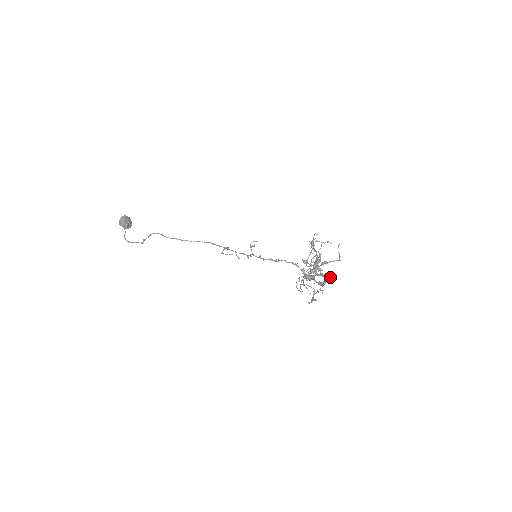
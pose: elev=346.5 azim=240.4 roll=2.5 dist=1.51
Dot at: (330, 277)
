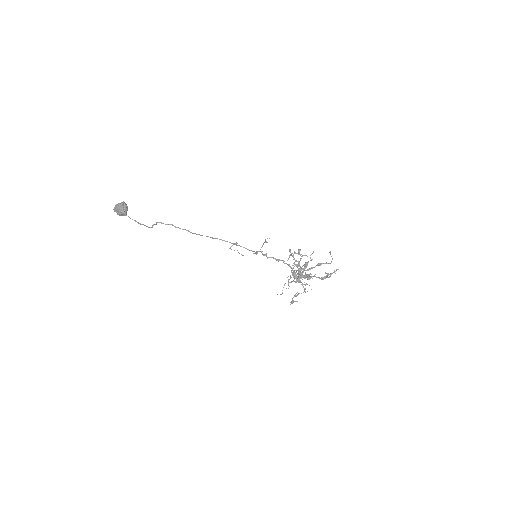
Dot at: (334, 271)
